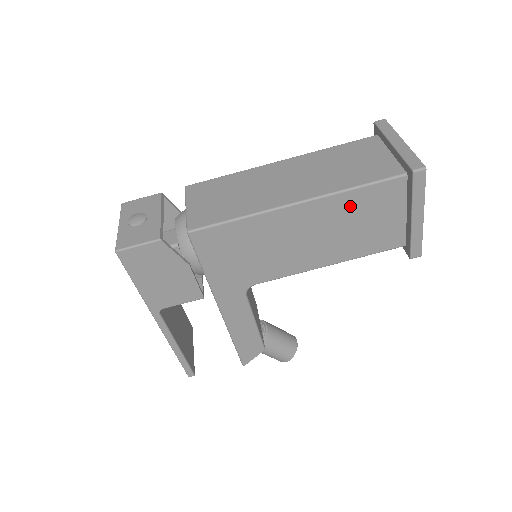
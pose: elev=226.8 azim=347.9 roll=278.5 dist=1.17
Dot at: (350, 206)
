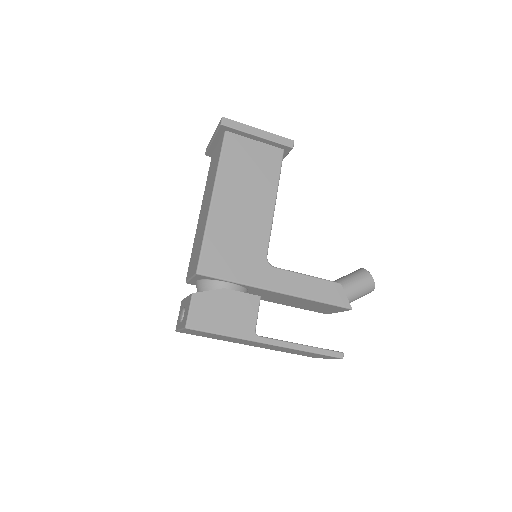
Dot at: (231, 170)
